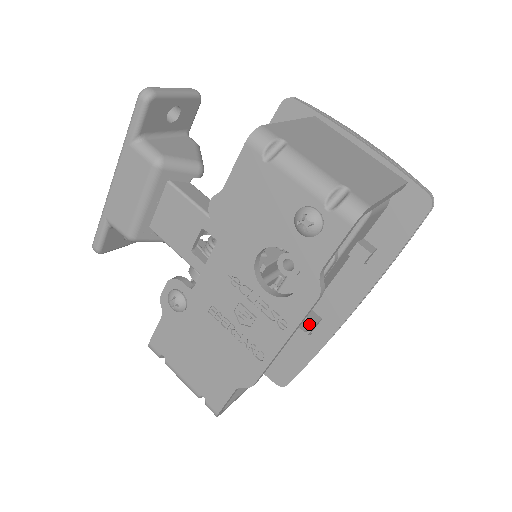
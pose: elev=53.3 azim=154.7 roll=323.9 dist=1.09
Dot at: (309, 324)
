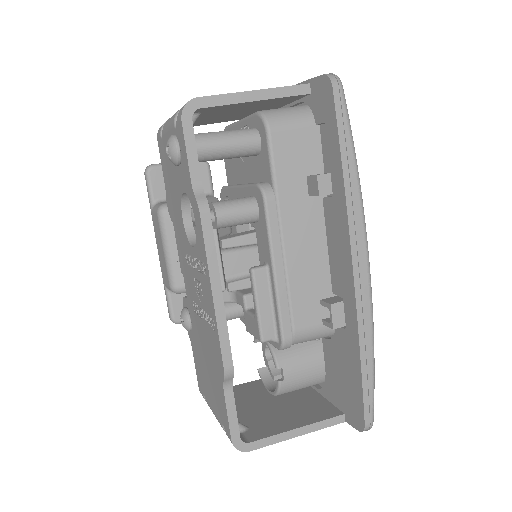
Dot at: occluded
